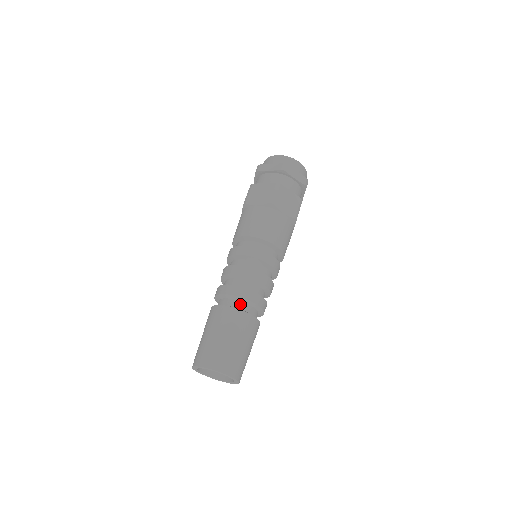
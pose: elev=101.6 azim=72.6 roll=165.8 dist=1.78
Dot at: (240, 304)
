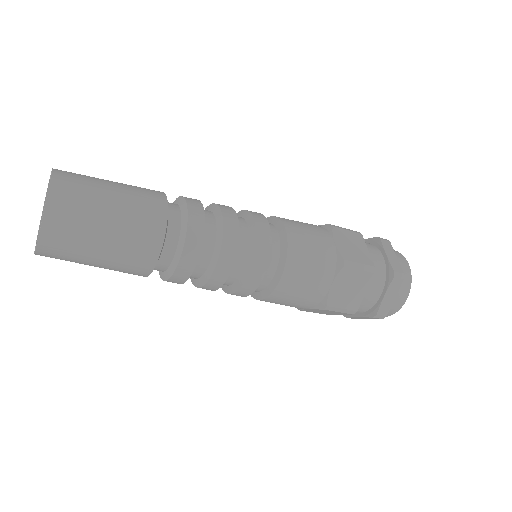
Dot at: (175, 205)
